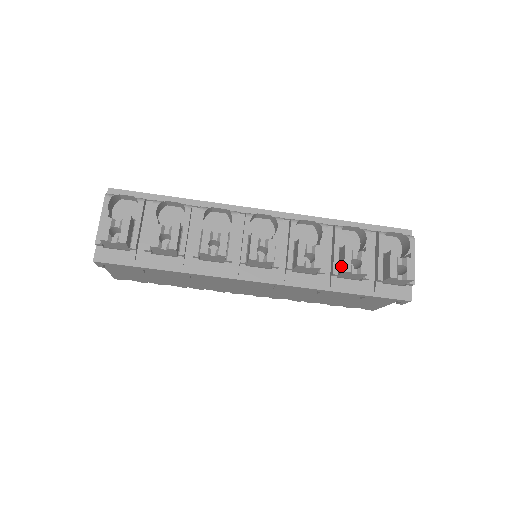
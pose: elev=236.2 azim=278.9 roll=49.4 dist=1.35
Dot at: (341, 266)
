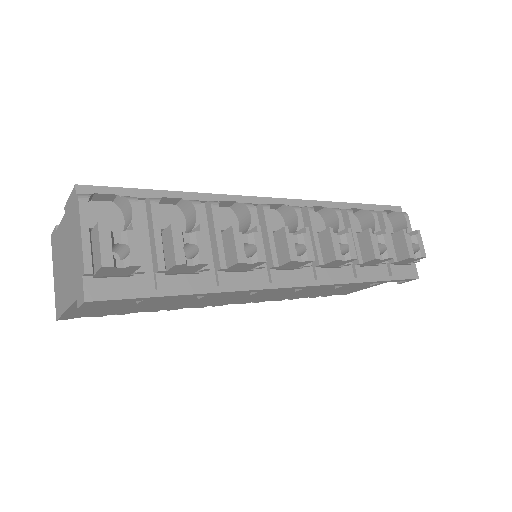
Dot at: (366, 253)
